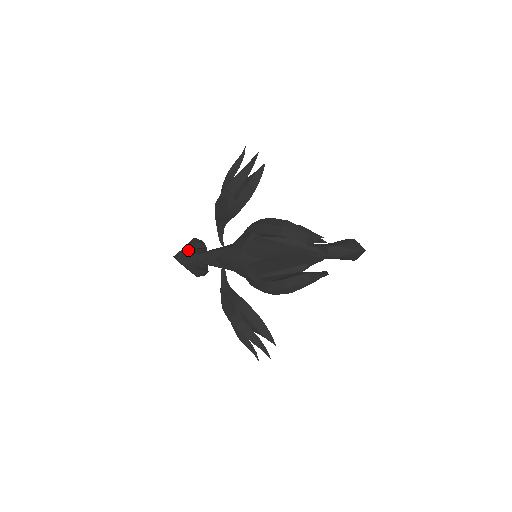
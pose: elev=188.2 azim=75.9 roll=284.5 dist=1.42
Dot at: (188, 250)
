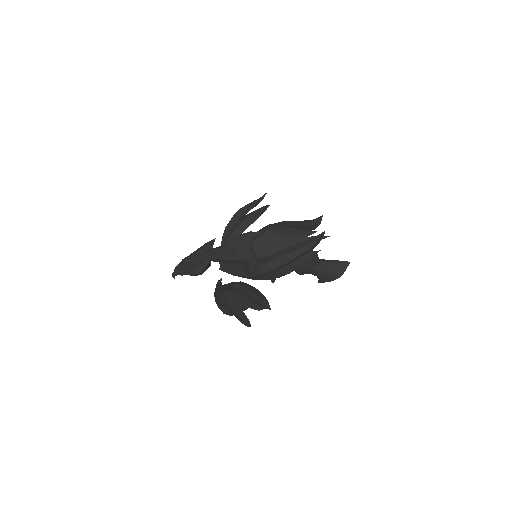
Dot at: (194, 253)
